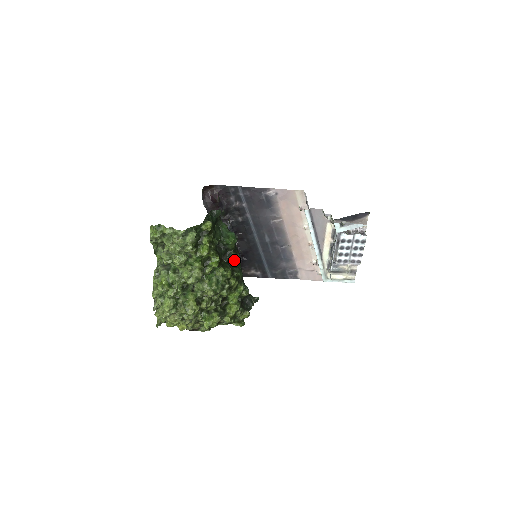
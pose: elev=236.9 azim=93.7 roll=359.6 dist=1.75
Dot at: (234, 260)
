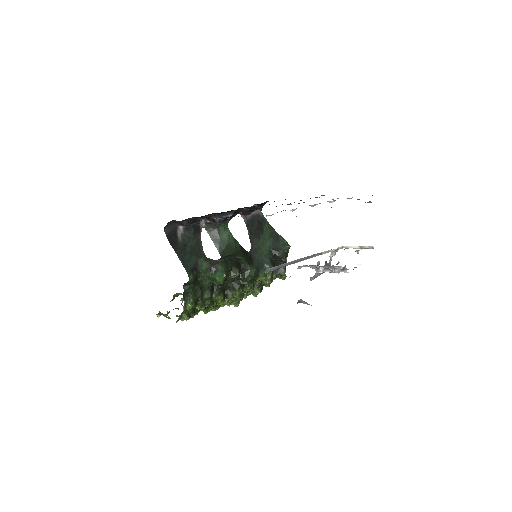
Dot at: (237, 277)
